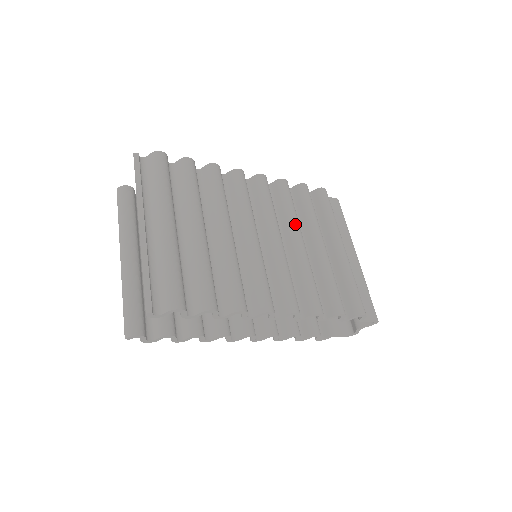
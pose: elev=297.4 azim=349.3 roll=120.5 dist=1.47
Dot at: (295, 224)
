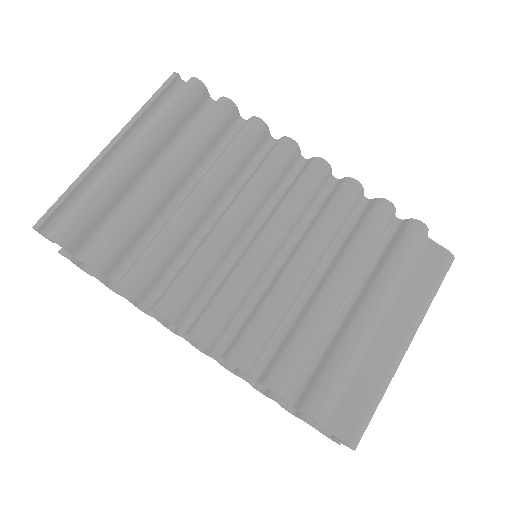
Dot at: (314, 241)
